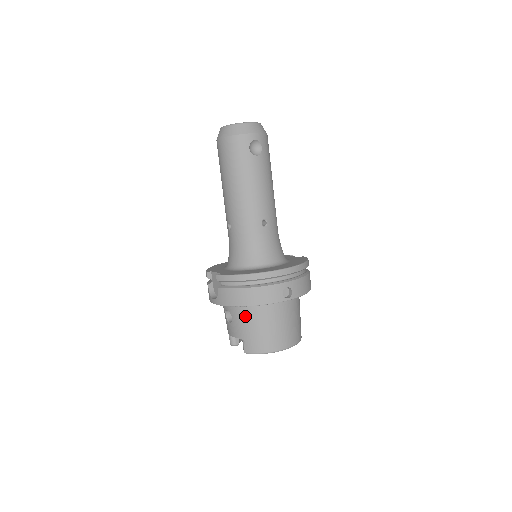
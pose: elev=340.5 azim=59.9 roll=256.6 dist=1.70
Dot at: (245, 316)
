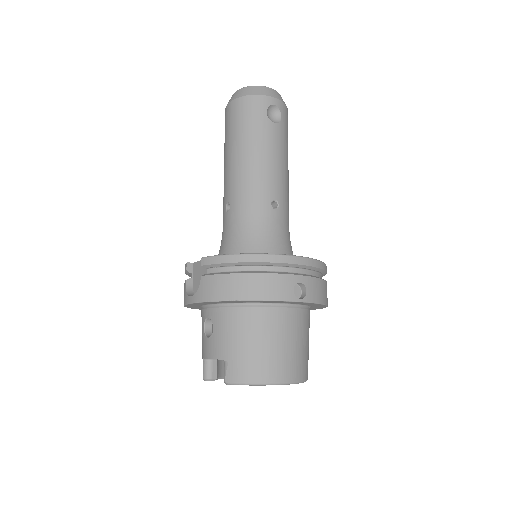
Dot at: (234, 323)
